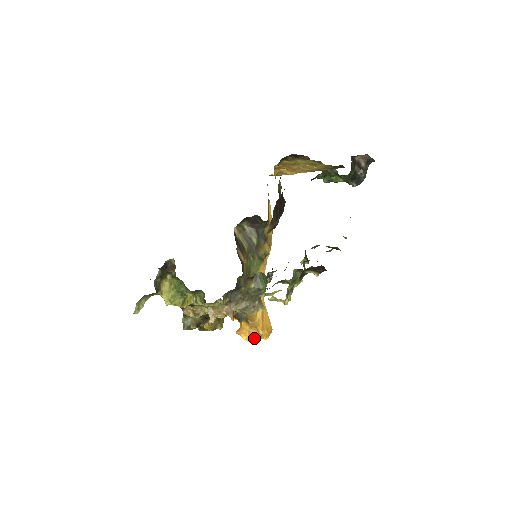
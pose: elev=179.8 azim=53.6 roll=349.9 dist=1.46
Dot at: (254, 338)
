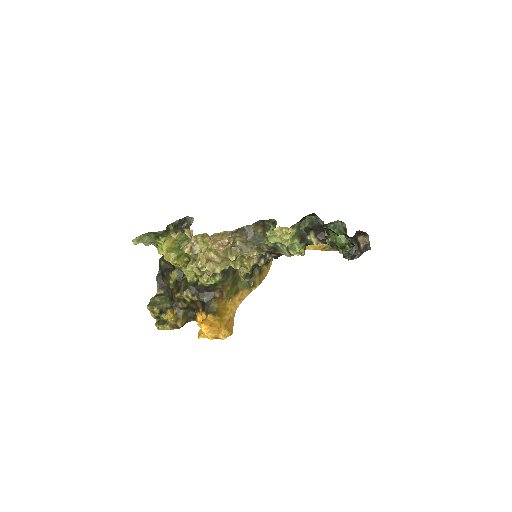
Dot at: (212, 332)
